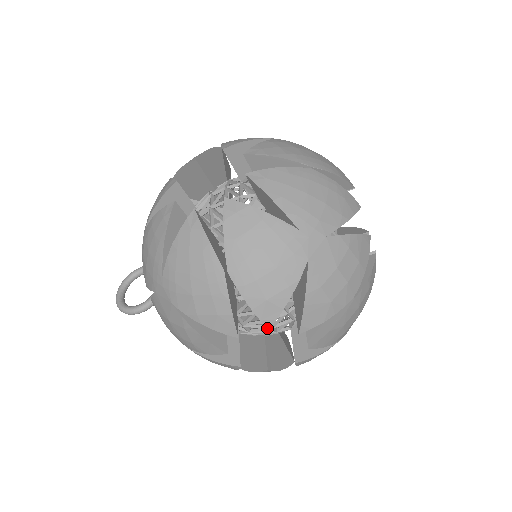
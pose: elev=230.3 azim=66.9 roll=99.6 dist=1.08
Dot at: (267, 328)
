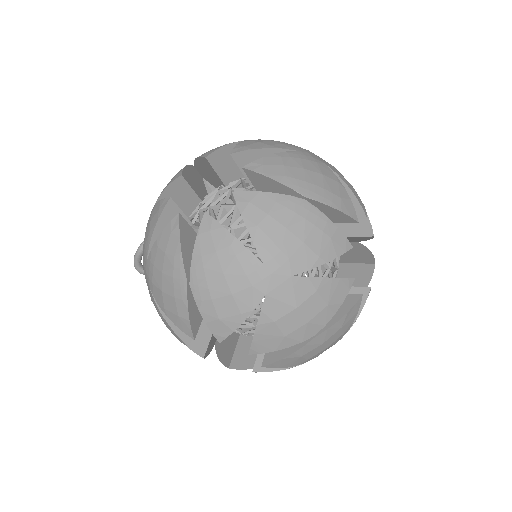
Dot at: (238, 331)
